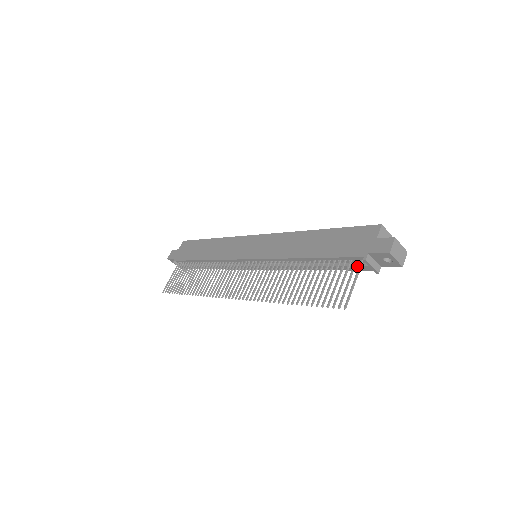
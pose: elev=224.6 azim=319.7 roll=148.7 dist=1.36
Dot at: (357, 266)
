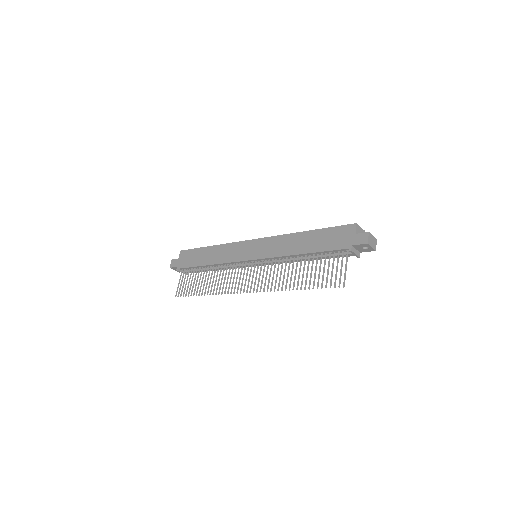
Dot at: (344, 255)
